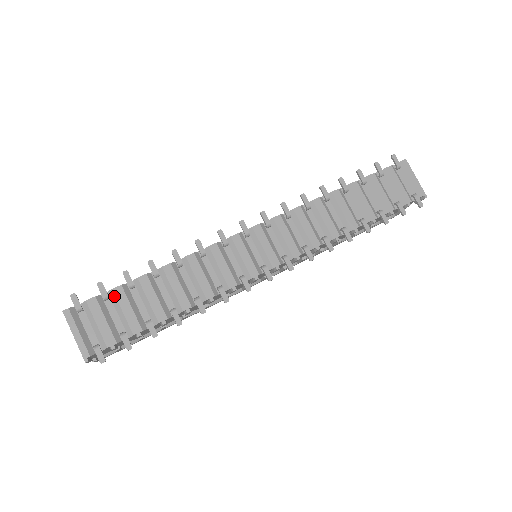
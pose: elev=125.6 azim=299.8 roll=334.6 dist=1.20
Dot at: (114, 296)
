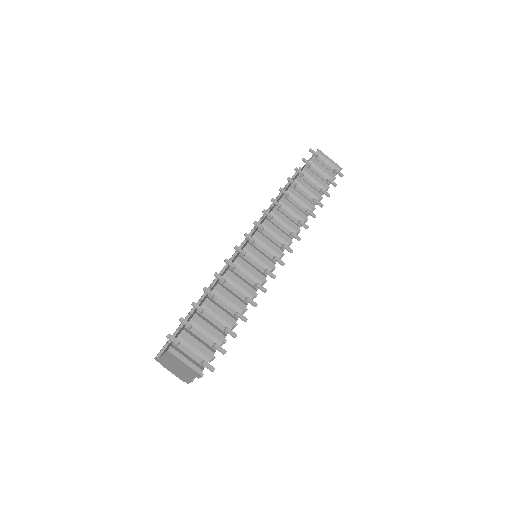
Dot at: (195, 323)
